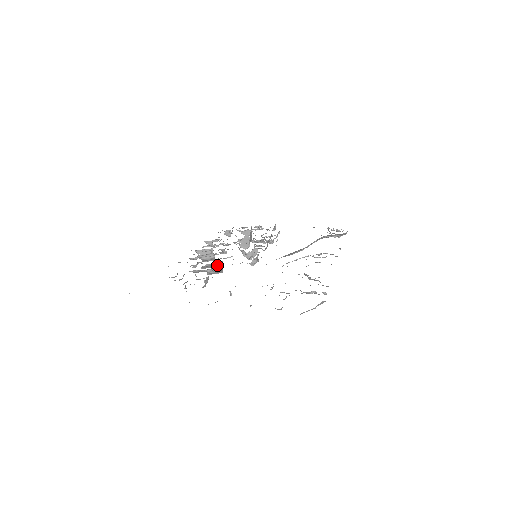
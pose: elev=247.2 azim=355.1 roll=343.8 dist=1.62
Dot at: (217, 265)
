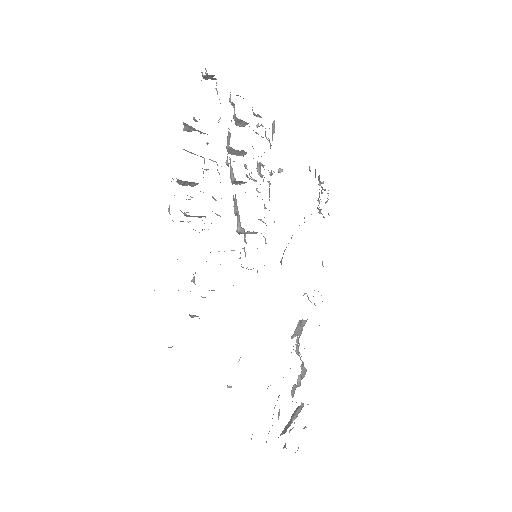
Dot at: occluded
